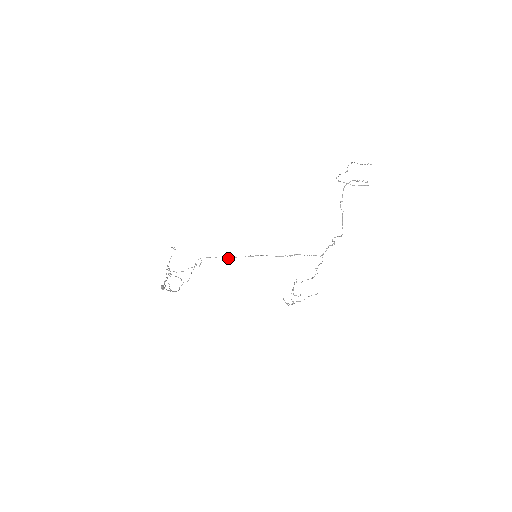
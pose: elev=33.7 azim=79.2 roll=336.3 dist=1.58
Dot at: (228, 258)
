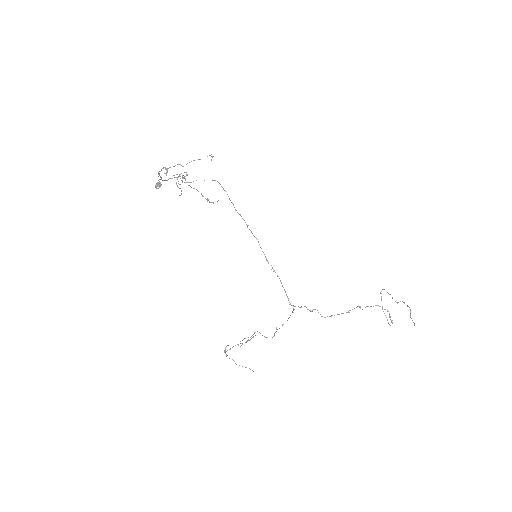
Dot at: occluded
